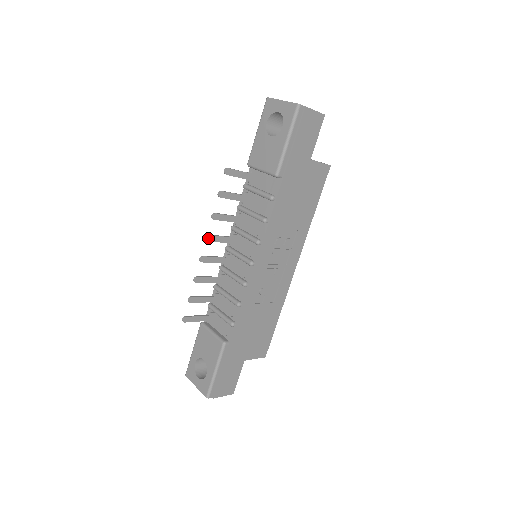
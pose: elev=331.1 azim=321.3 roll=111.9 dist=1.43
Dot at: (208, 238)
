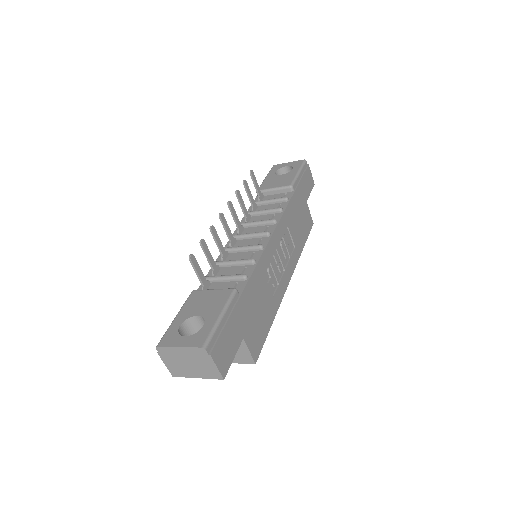
Dot at: (230, 203)
